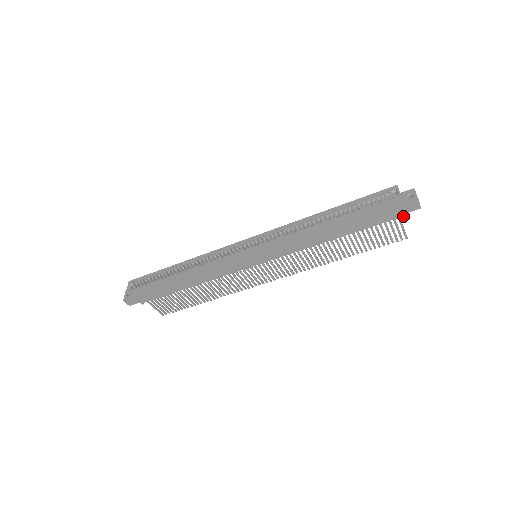
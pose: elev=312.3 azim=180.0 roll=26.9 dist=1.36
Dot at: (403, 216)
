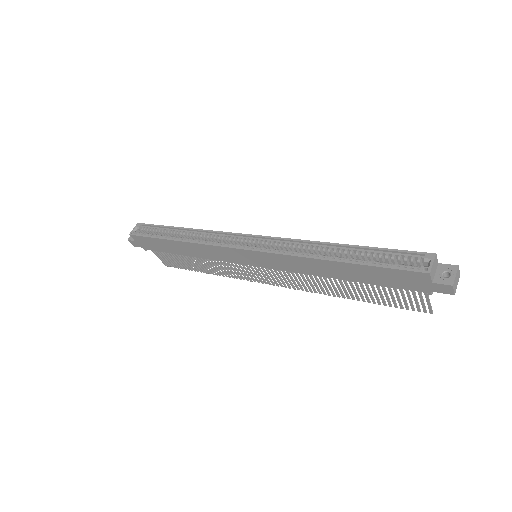
Dot at: (429, 293)
